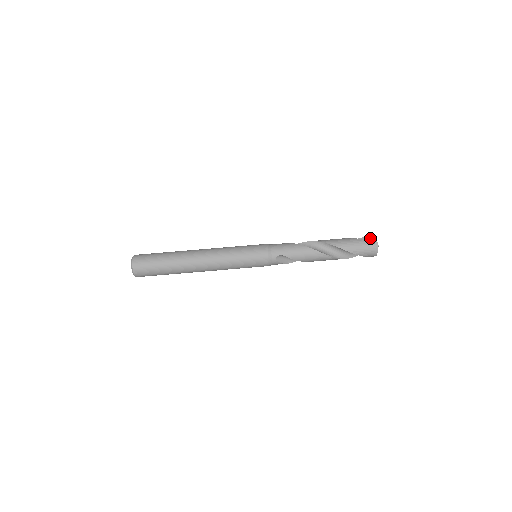
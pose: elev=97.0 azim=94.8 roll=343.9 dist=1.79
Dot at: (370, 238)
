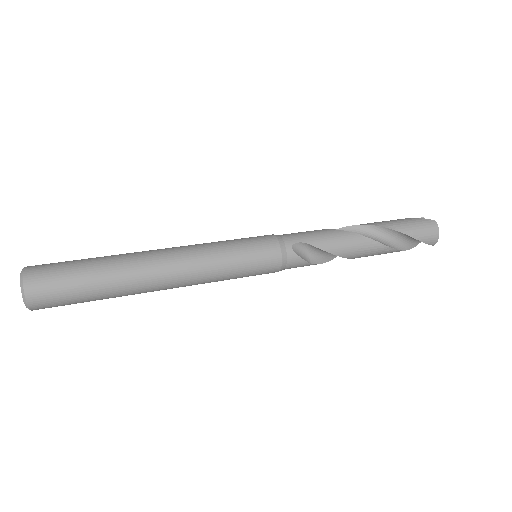
Dot at: occluded
